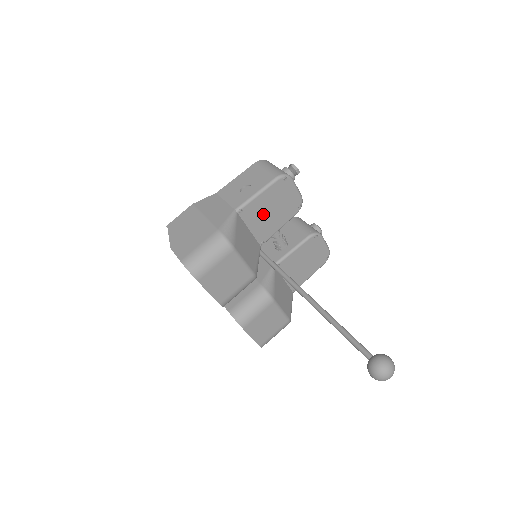
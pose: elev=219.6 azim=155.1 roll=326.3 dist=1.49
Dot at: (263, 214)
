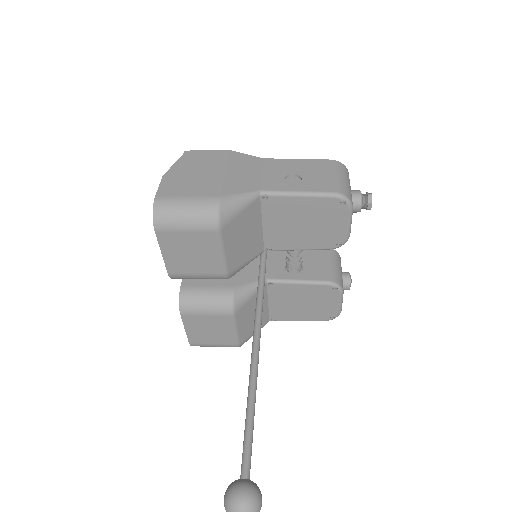
Dot at: (290, 220)
